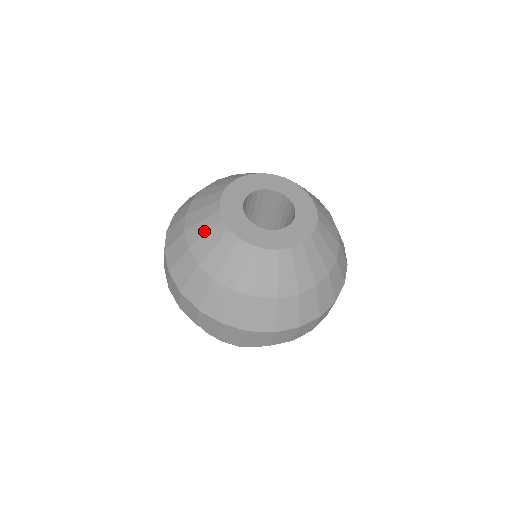
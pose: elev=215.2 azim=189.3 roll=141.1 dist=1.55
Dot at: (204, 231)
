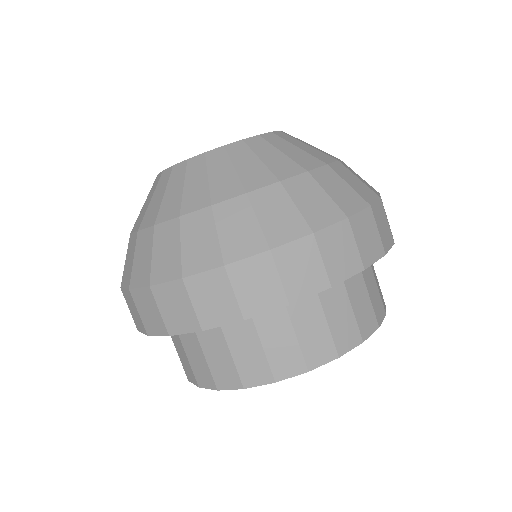
Dot at: (160, 195)
